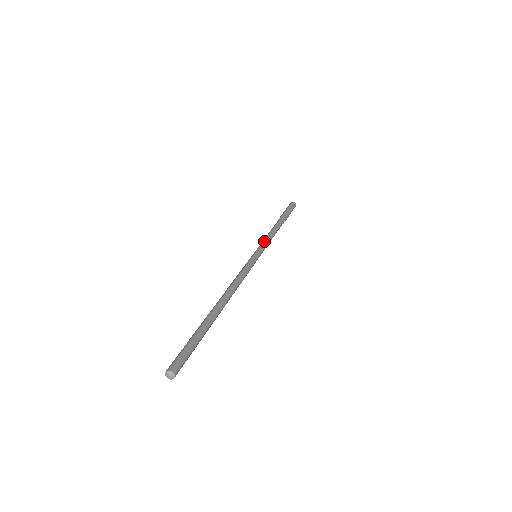
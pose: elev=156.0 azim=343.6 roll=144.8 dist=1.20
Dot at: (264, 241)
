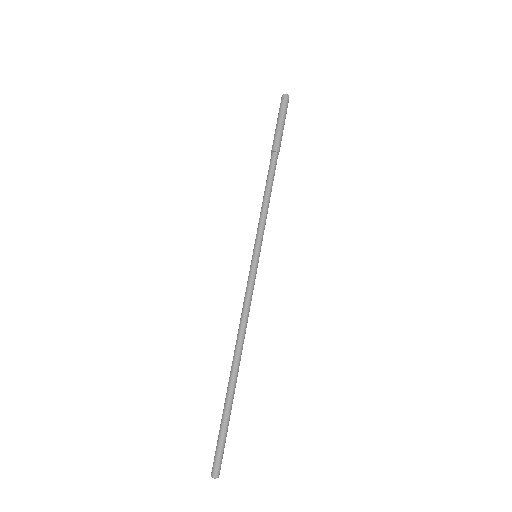
Dot at: (259, 223)
